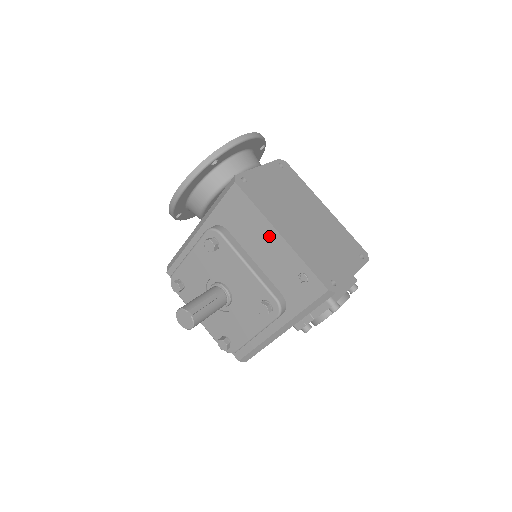
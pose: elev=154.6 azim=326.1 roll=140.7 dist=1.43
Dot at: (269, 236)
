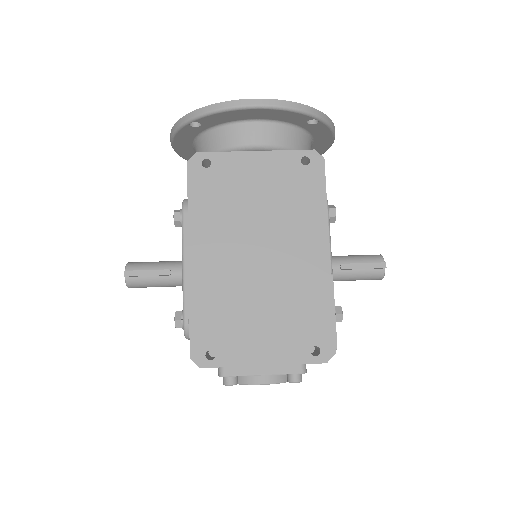
Dot at: occluded
